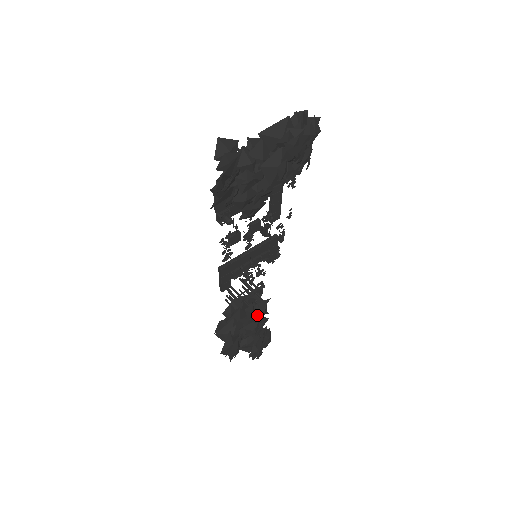
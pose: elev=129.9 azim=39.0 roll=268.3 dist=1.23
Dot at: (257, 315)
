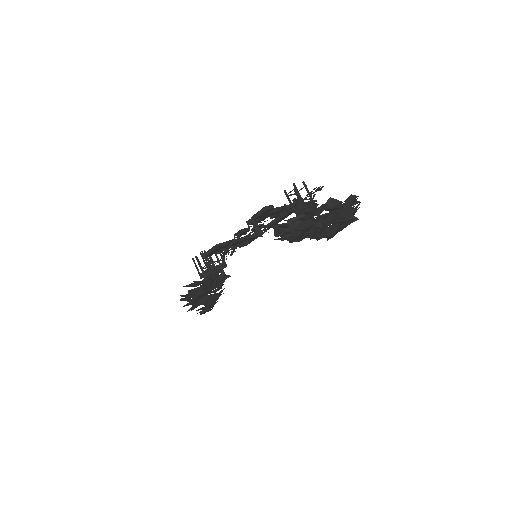
Dot at: occluded
